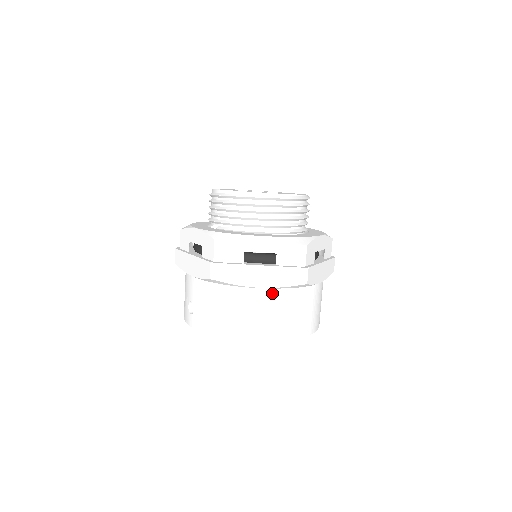
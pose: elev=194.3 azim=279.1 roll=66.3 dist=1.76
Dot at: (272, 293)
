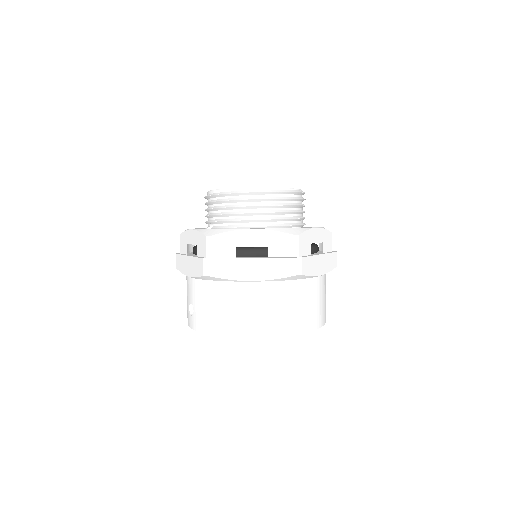
Dot at: (267, 286)
